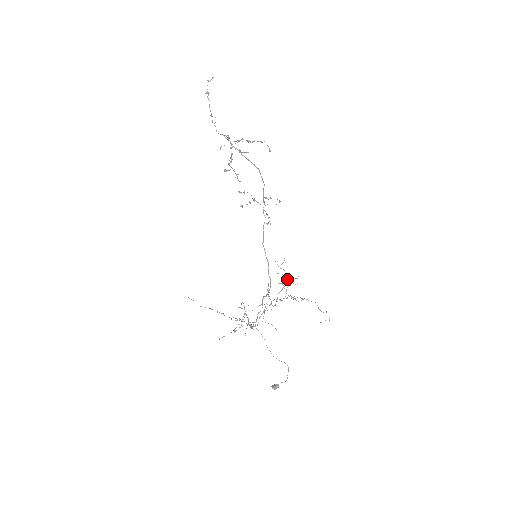
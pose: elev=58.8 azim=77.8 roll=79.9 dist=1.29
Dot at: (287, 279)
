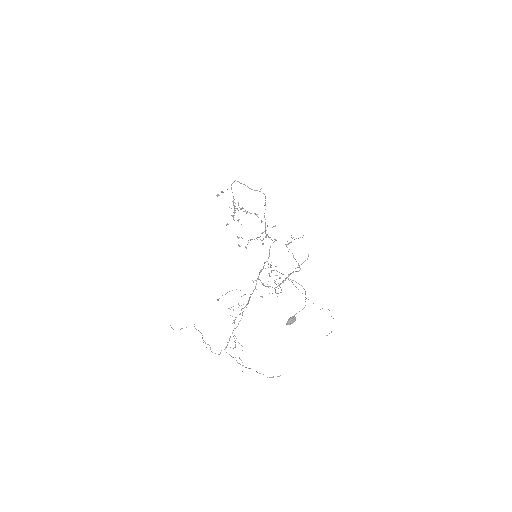
Dot at: occluded
